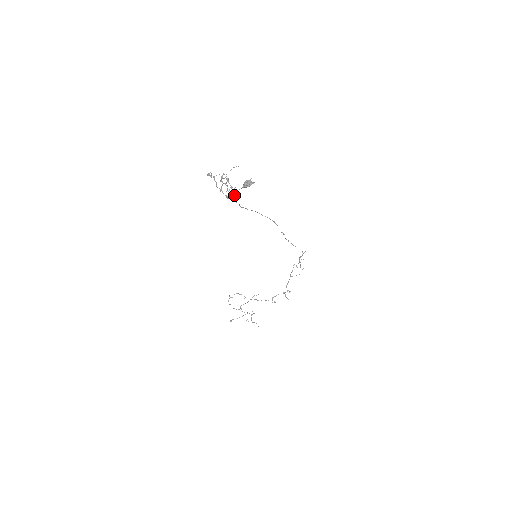
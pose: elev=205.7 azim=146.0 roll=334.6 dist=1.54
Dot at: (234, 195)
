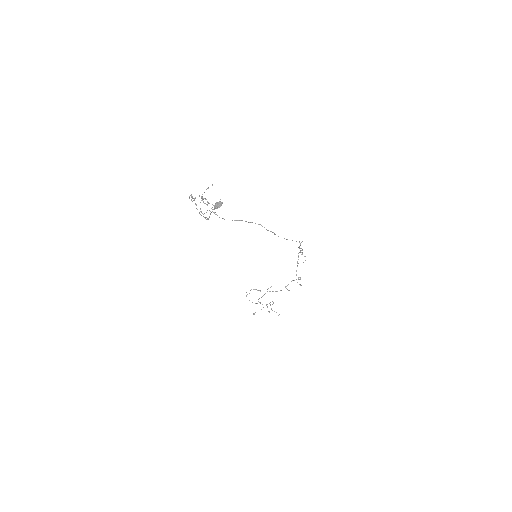
Dot at: (215, 212)
